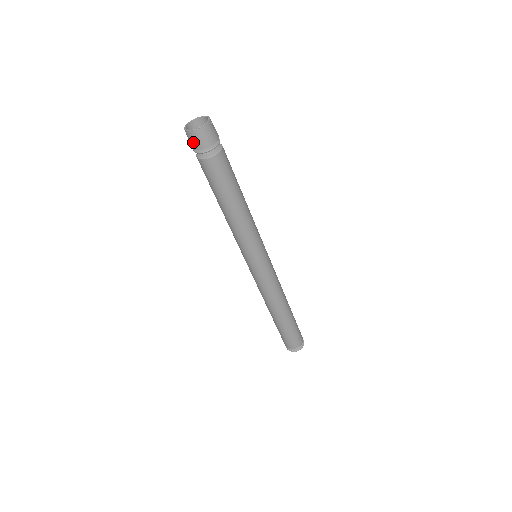
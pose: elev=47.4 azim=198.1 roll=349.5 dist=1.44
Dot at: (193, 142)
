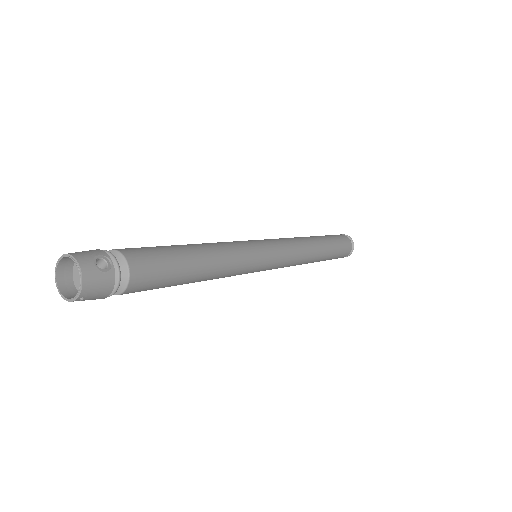
Dot at: (72, 278)
